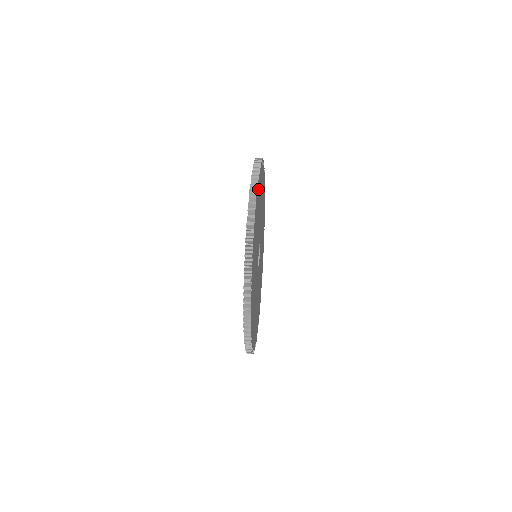
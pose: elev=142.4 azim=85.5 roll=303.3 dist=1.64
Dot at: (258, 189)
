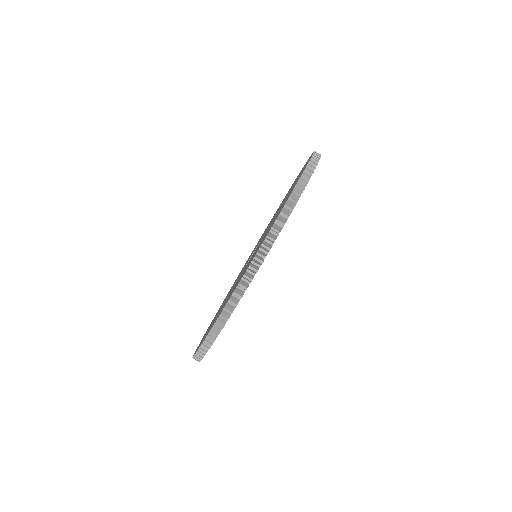
Dot at: occluded
